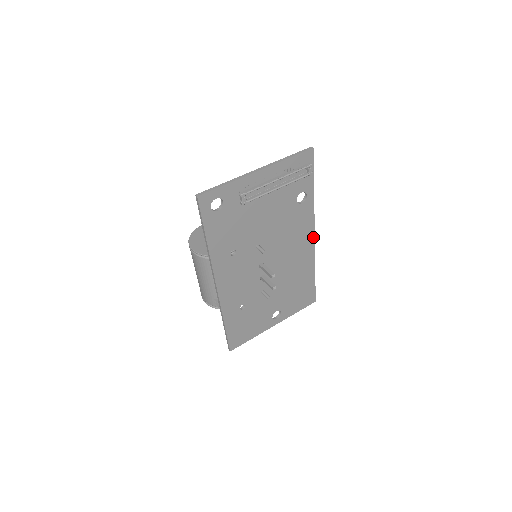
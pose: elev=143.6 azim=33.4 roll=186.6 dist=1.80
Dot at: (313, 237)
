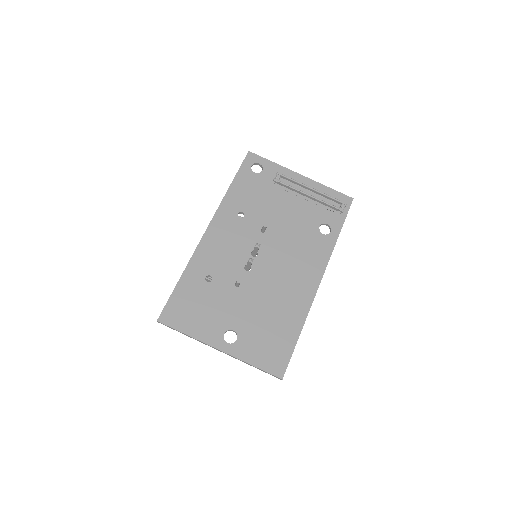
Dot at: (319, 281)
